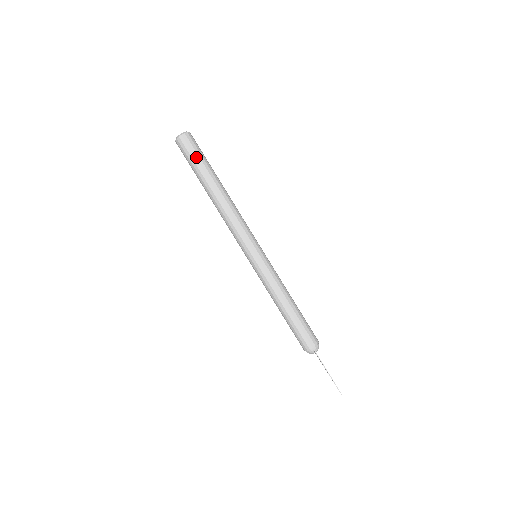
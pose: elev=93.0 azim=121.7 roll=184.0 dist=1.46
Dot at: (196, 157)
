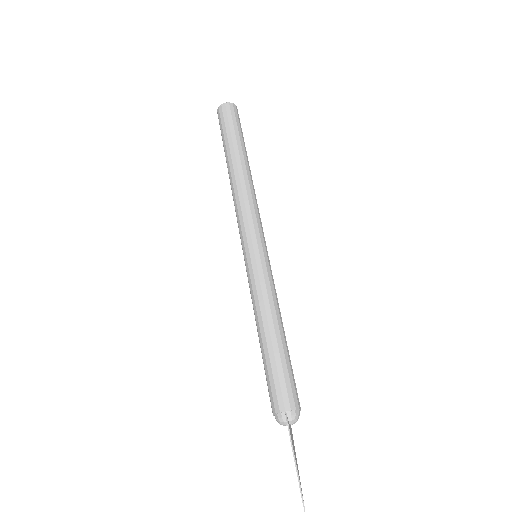
Dot at: (230, 126)
